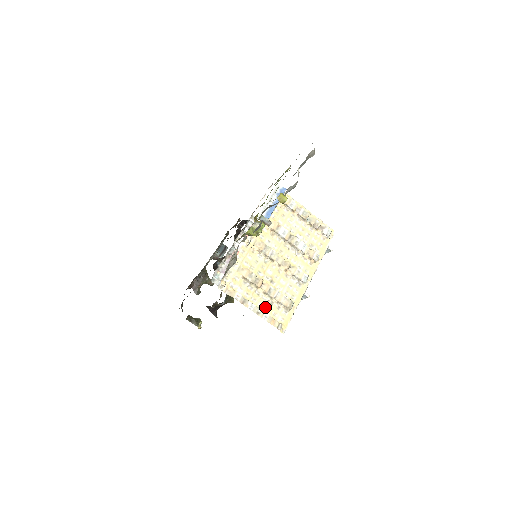
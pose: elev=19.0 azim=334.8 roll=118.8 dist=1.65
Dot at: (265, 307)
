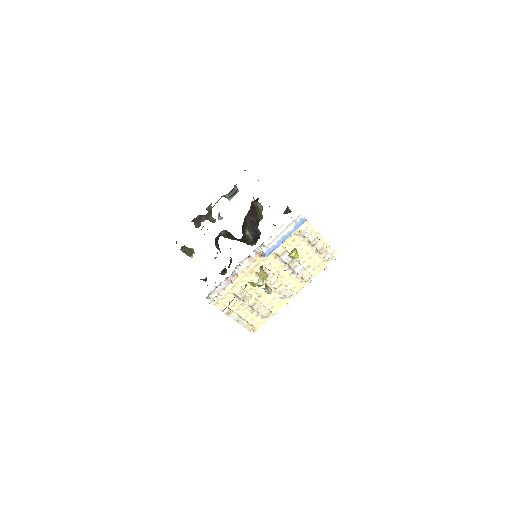
Dot at: (246, 315)
